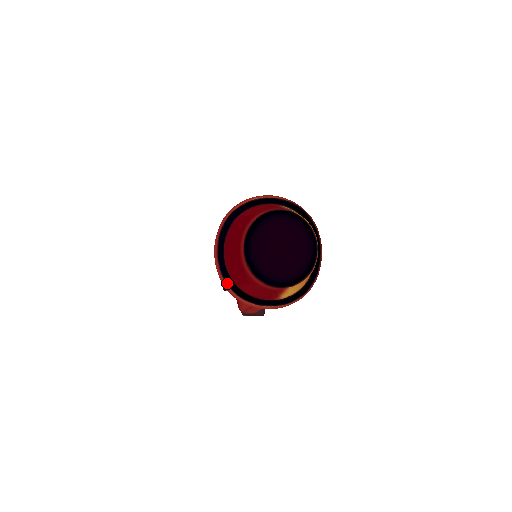
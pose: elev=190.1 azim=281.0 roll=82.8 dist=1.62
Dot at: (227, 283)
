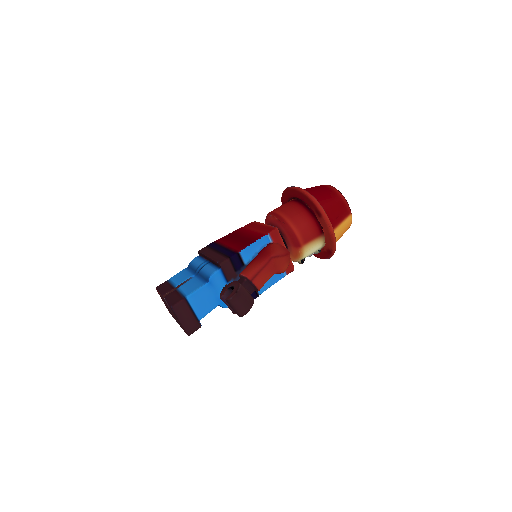
Dot at: (312, 195)
